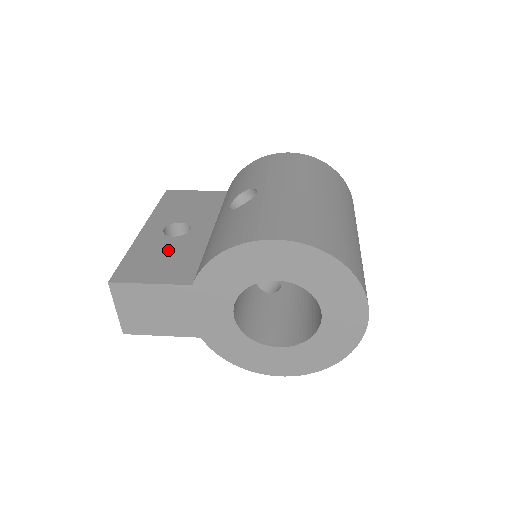
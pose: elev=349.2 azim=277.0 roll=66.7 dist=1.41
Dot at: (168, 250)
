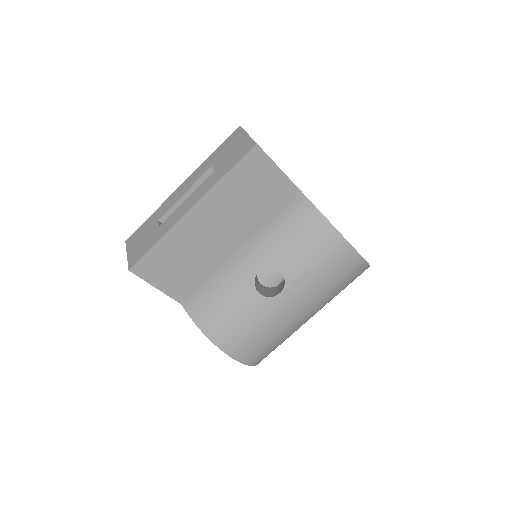
Dot at: occluded
